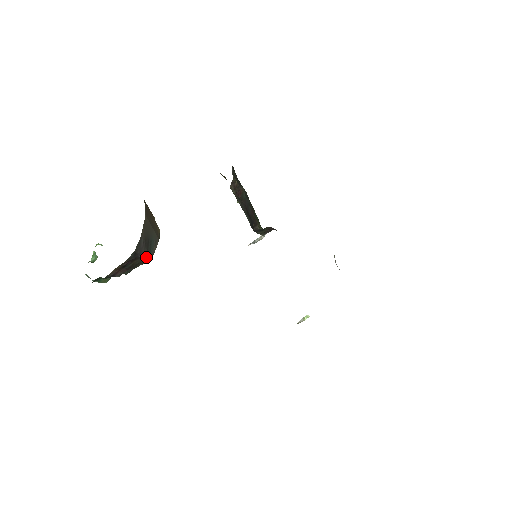
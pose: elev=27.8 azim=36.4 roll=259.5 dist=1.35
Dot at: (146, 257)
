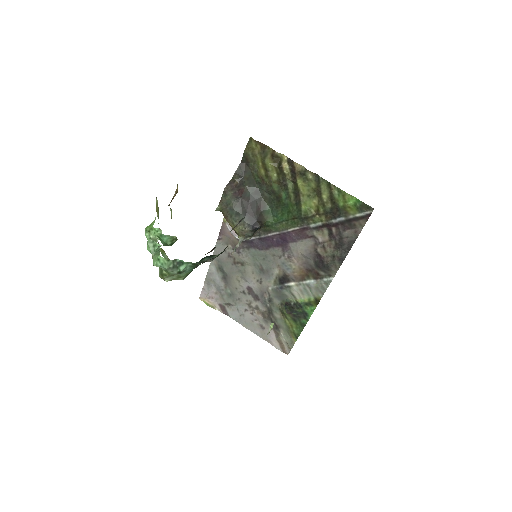
Dot at: occluded
